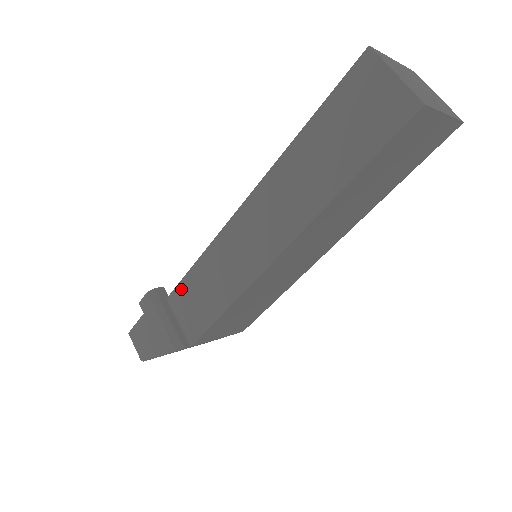
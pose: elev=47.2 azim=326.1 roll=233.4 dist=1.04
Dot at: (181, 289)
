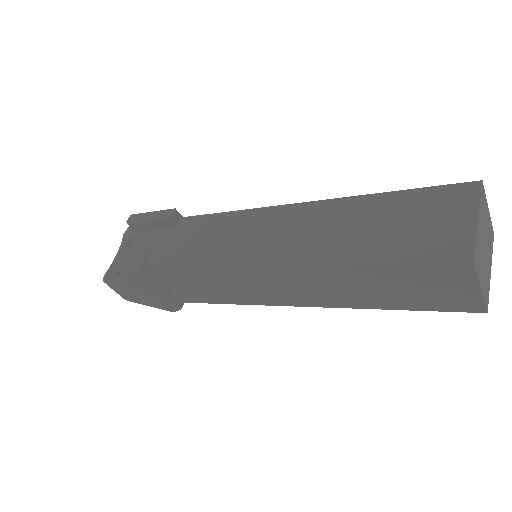
Dot at: (174, 275)
